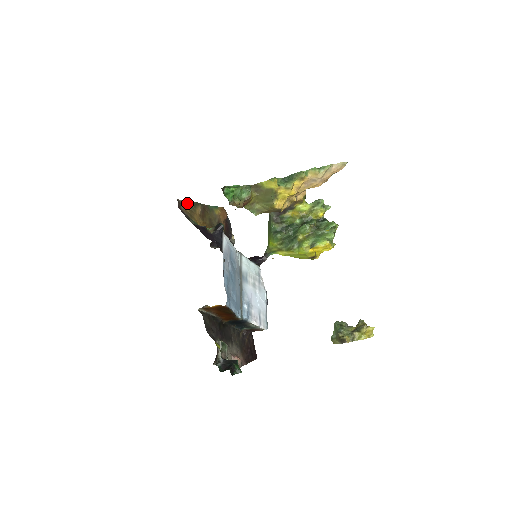
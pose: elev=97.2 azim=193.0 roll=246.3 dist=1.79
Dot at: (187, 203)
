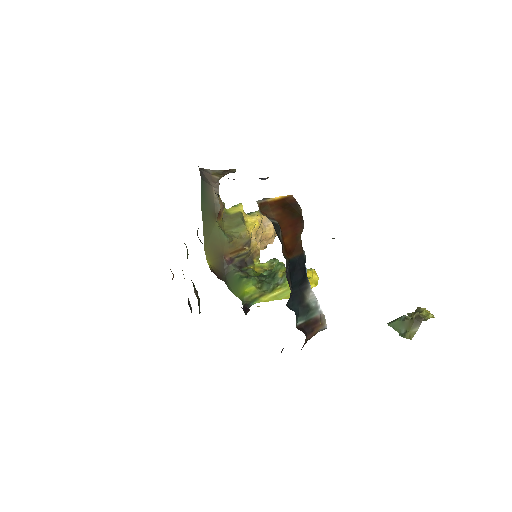
Dot at: occluded
